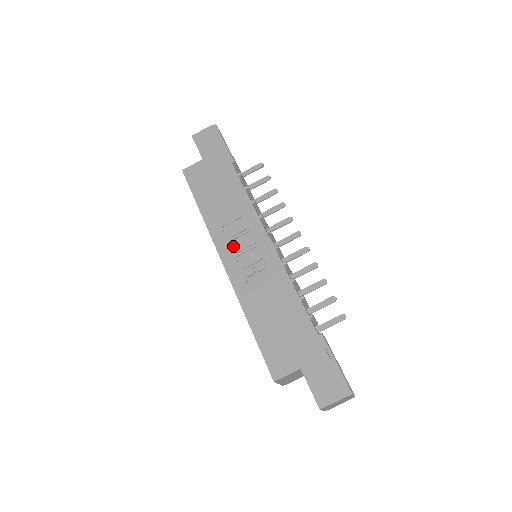
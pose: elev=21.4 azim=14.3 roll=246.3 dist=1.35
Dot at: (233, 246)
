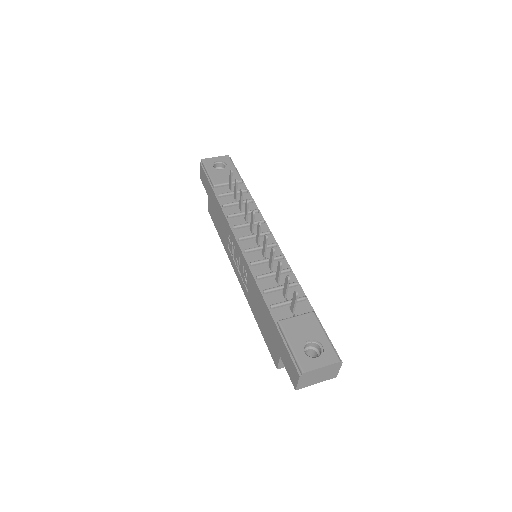
Dot at: (235, 261)
